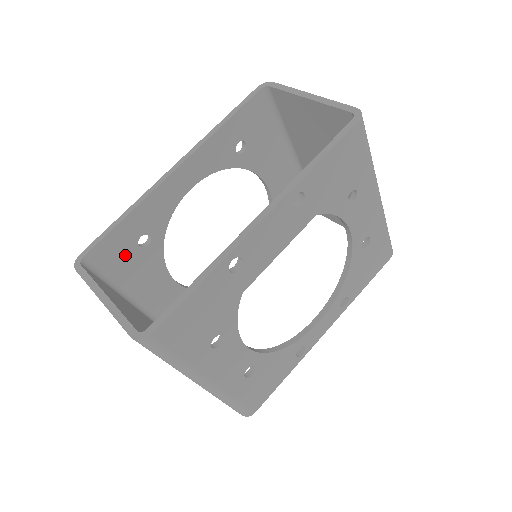
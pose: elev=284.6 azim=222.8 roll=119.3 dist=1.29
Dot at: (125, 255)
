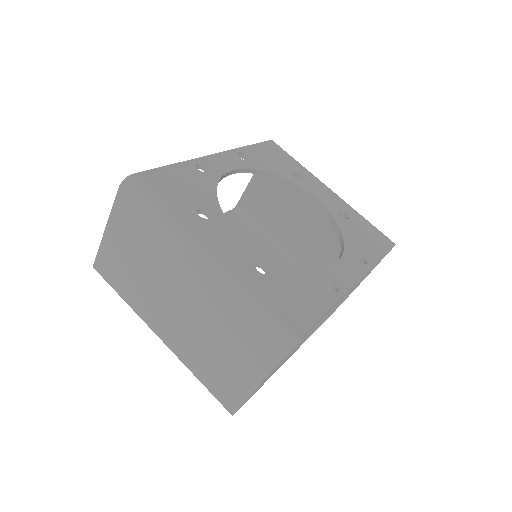
Dot at: occluded
